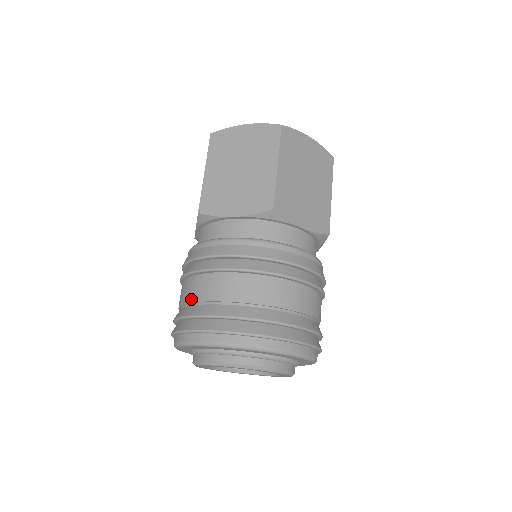
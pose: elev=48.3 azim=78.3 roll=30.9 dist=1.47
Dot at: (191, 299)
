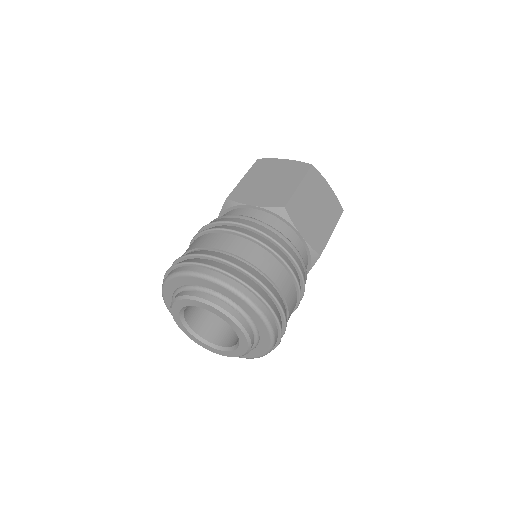
Dot at: (194, 247)
